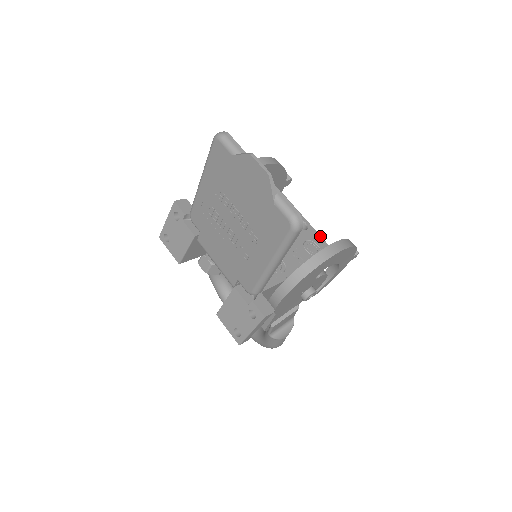
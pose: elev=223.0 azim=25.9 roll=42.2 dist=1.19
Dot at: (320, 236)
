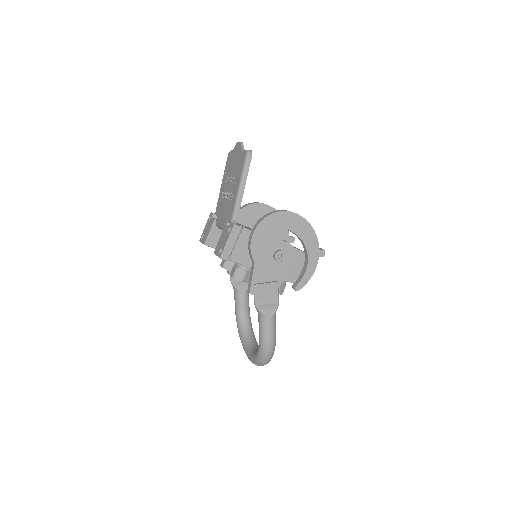
Dot at: occluded
